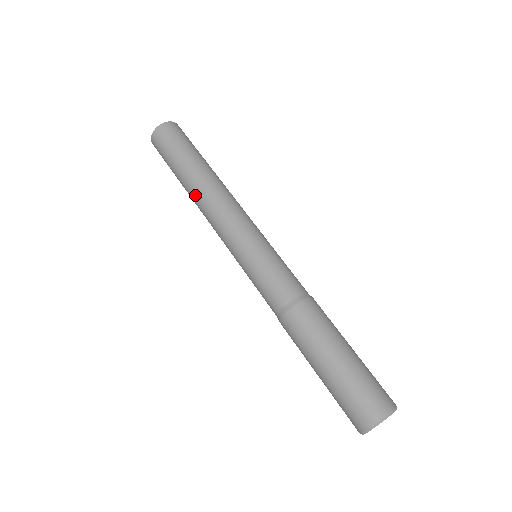
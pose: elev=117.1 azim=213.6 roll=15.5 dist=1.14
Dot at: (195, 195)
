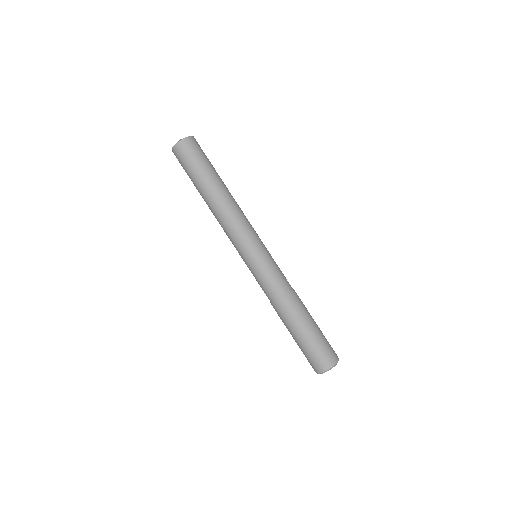
Dot at: (214, 204)
